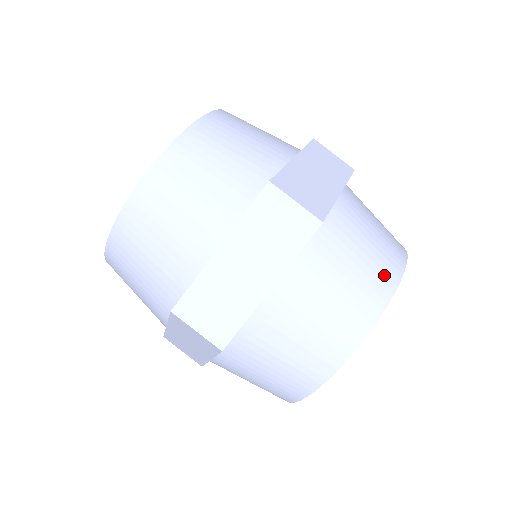
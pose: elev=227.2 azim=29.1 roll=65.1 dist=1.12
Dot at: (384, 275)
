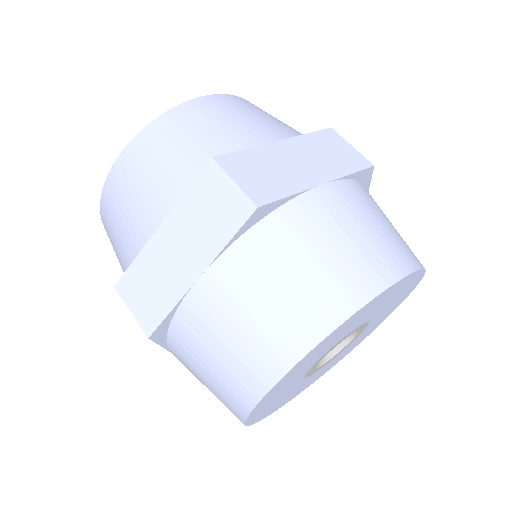
Dot at: (241, 386)
